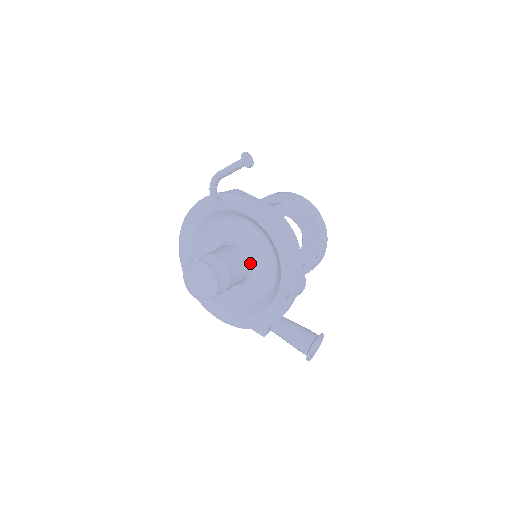
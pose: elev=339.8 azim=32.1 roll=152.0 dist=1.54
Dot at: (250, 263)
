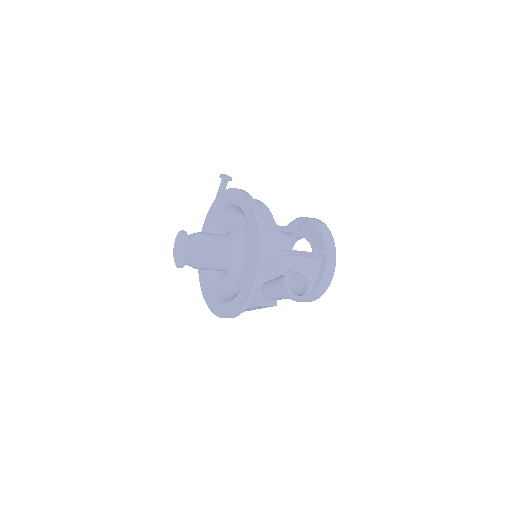
Dot at: (233, 241)
